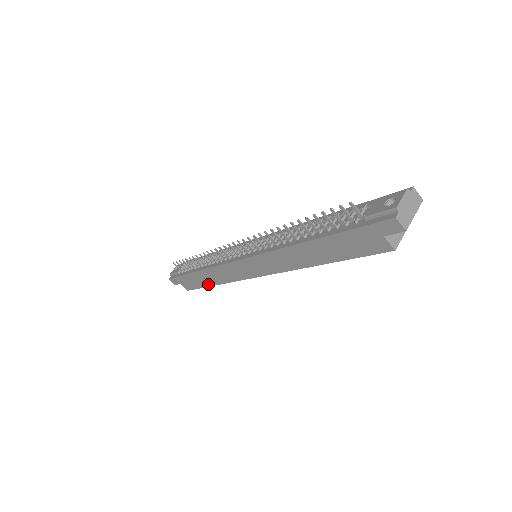
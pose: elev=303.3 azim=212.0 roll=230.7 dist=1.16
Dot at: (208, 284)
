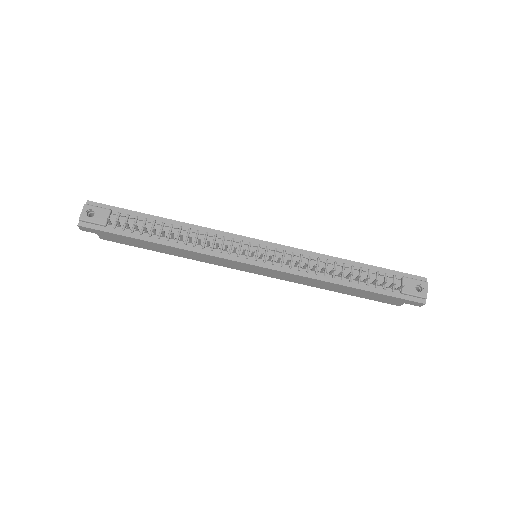
Dot at: (159, 251)
